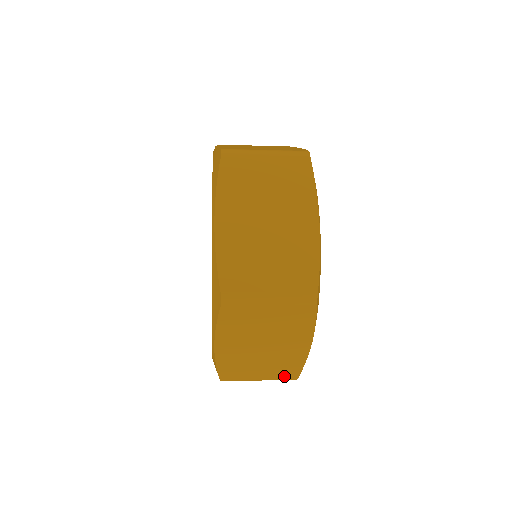
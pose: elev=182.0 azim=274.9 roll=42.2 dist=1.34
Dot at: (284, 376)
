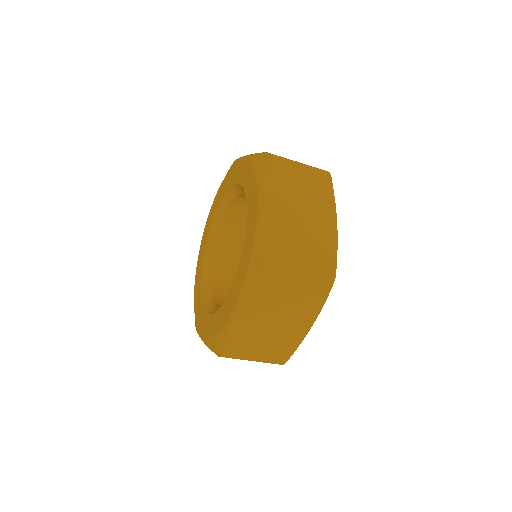
Dot at: (276, 358)
